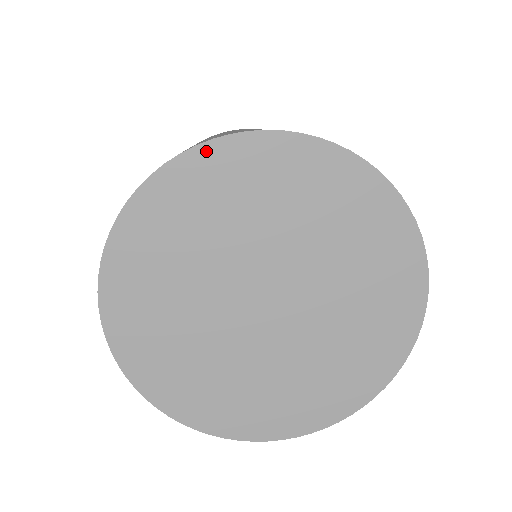
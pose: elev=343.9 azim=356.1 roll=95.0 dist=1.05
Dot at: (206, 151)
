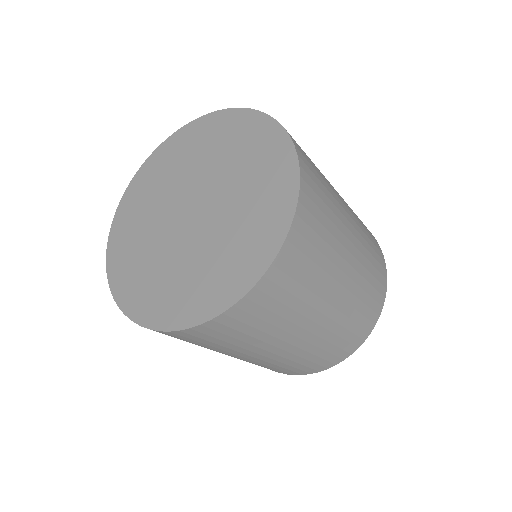
Dot at: (180, 133)
